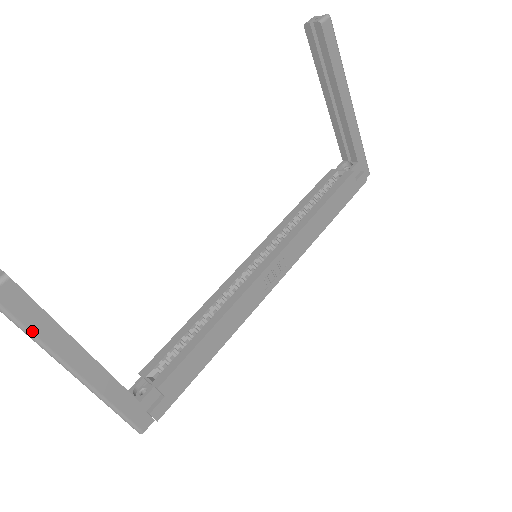
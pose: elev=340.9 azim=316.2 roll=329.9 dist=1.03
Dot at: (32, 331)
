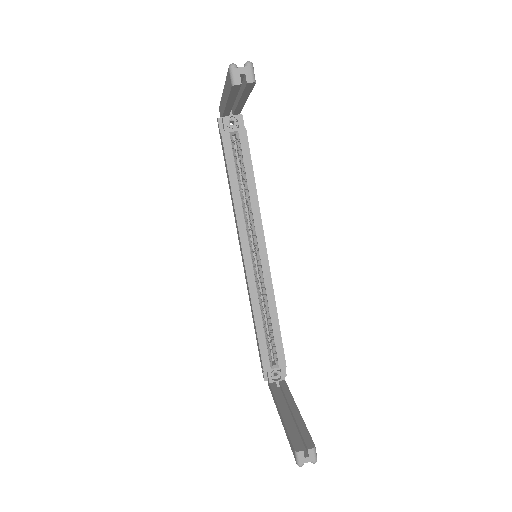
Dot at: occluded
